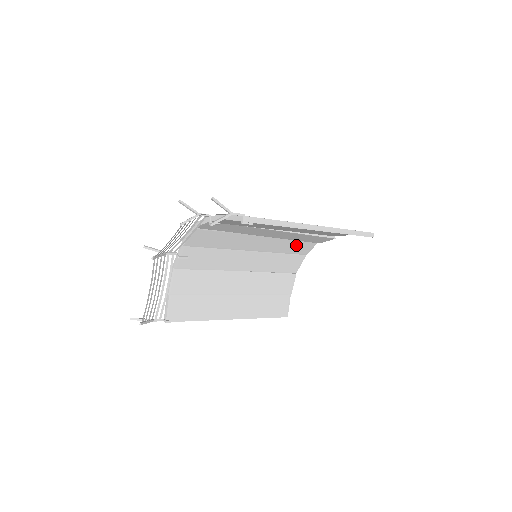
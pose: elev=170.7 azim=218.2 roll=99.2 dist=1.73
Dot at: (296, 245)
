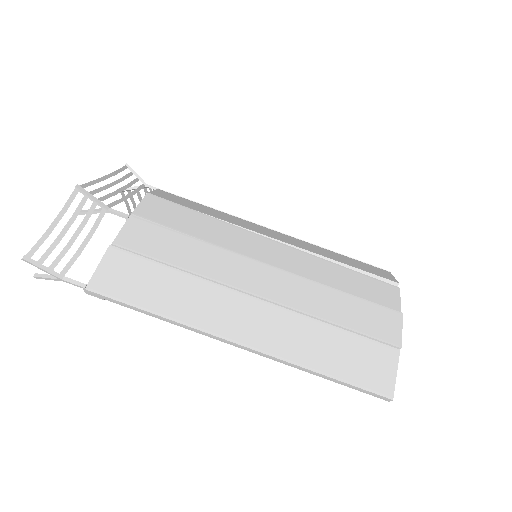
Dot at: occluded
